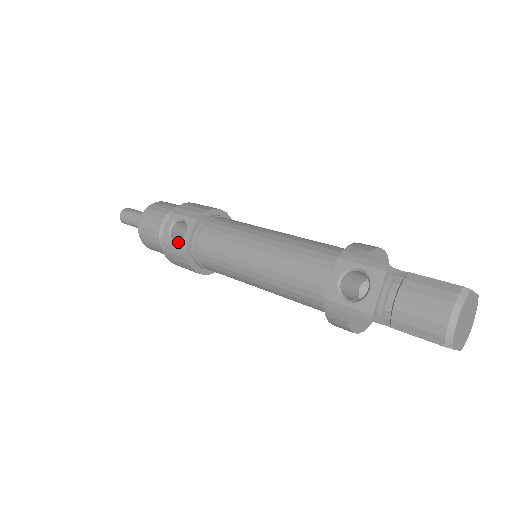
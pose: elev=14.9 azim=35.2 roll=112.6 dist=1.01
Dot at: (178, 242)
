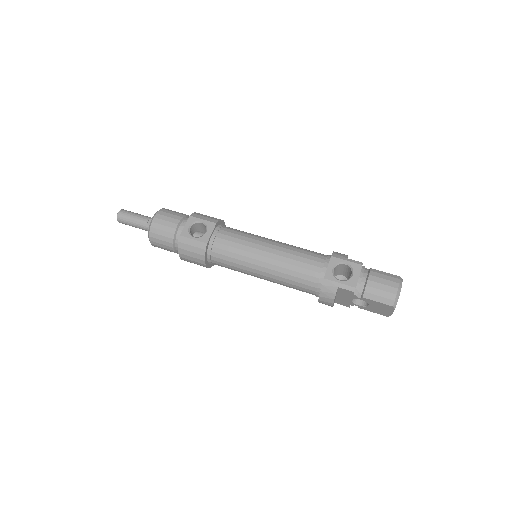
Dot at: (199, 237)
